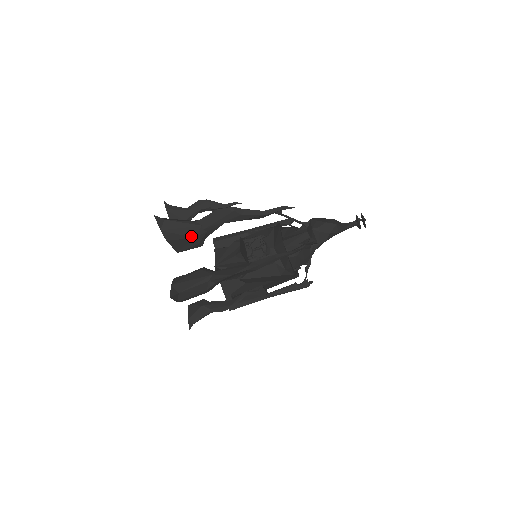
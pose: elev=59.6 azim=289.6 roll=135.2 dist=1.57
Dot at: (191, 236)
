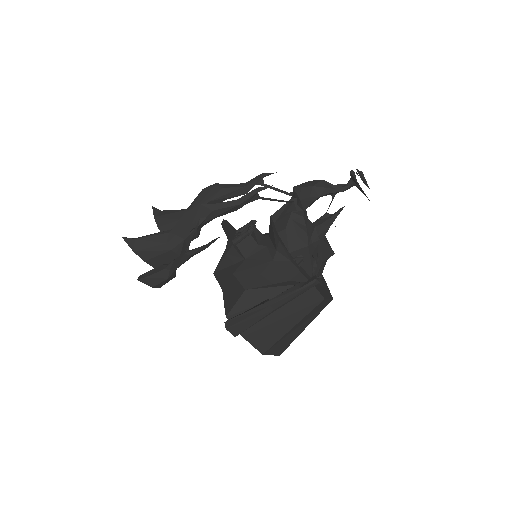
Dot at: (178, 219)
